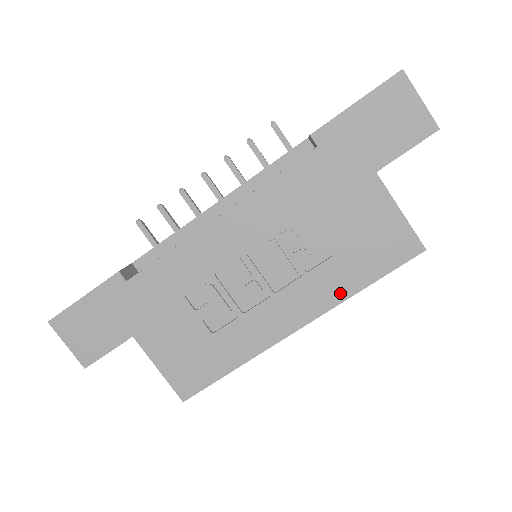
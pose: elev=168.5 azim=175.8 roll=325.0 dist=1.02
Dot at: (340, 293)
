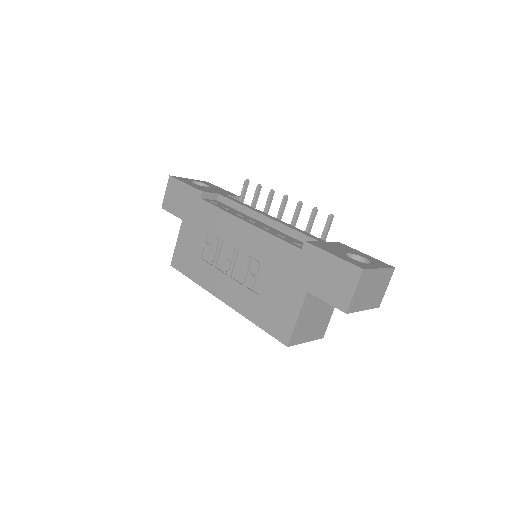
Dot at: (247, 312)
